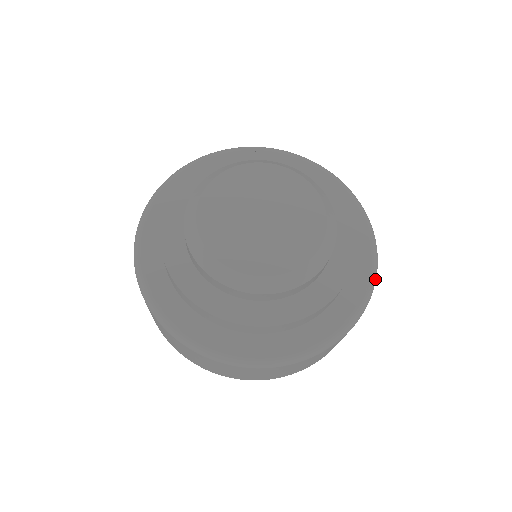
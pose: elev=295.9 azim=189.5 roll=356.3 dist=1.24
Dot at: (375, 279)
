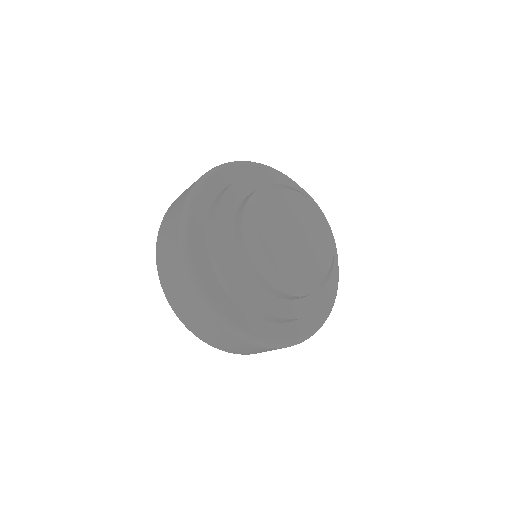
Dot at: occluded
